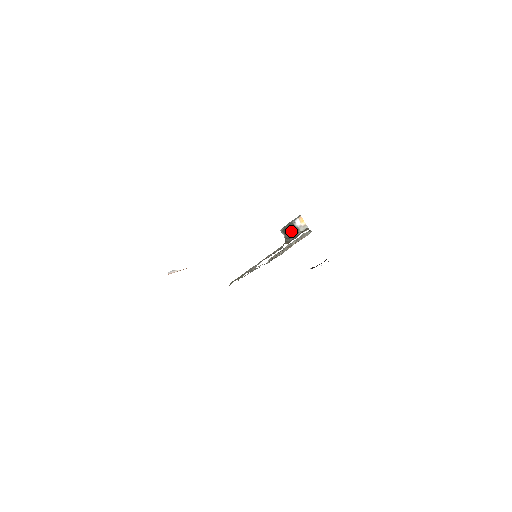
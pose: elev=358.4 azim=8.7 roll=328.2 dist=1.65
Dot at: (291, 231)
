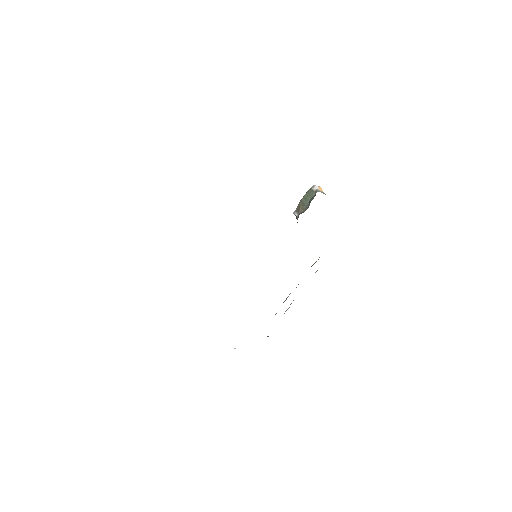
Dot at: (307, 201)
